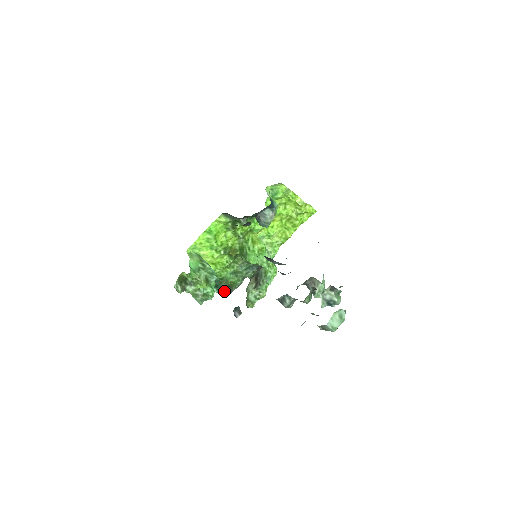
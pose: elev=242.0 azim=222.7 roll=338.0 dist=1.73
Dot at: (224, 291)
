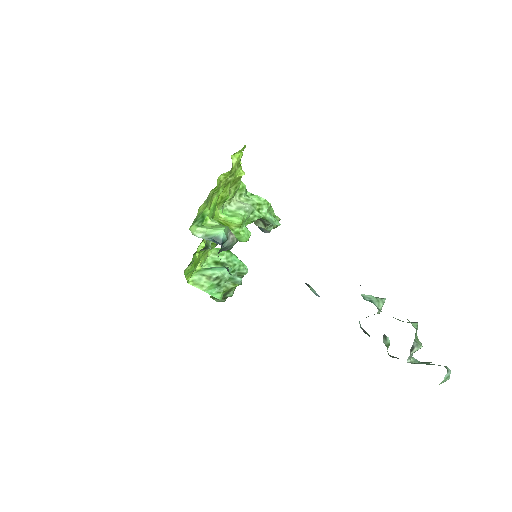
Dot at: occluded
